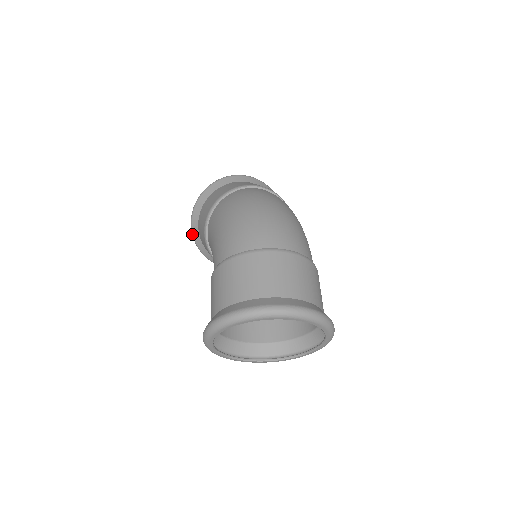
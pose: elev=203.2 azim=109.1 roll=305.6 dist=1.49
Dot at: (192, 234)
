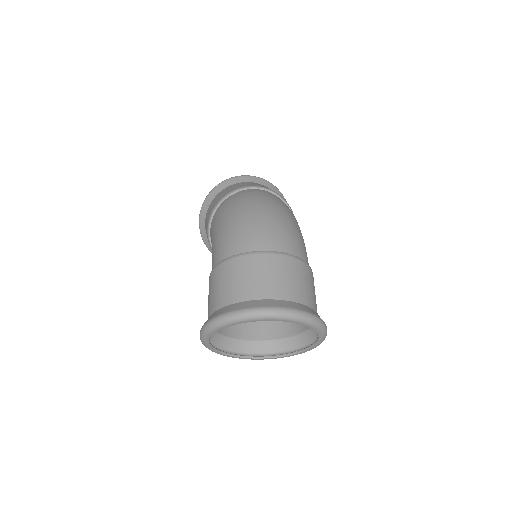
Dot at: (201, 236)
